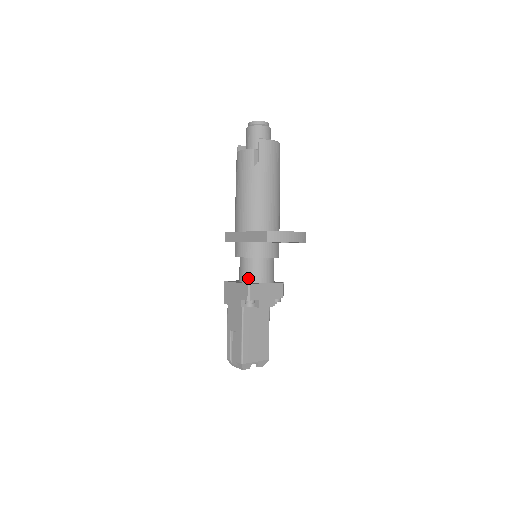
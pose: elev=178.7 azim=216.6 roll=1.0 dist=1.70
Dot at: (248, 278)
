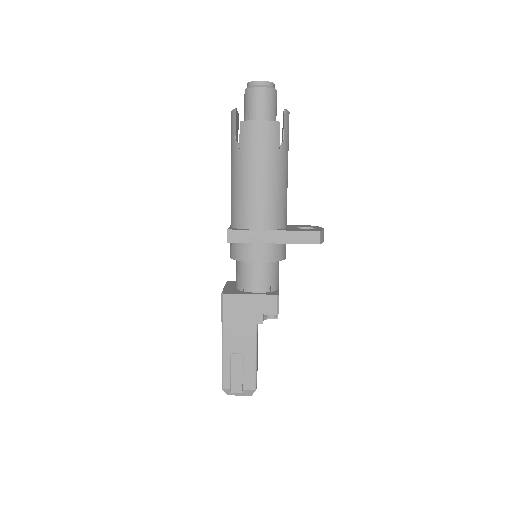
Dot at: (267, 286)
